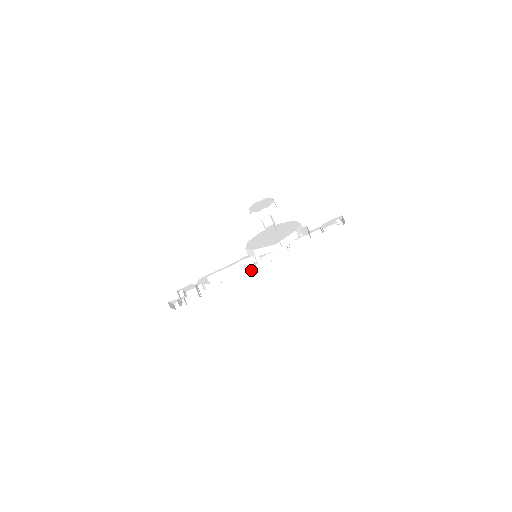
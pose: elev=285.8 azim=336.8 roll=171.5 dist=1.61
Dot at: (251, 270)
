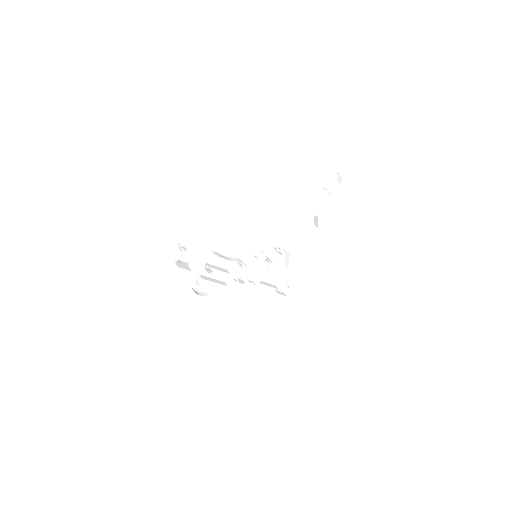
Dot at: (224, 284)
